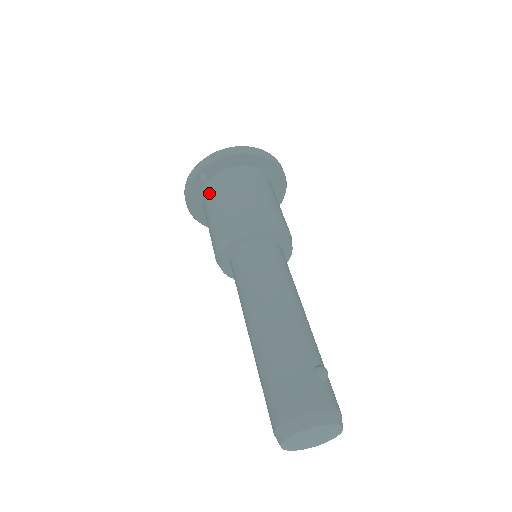
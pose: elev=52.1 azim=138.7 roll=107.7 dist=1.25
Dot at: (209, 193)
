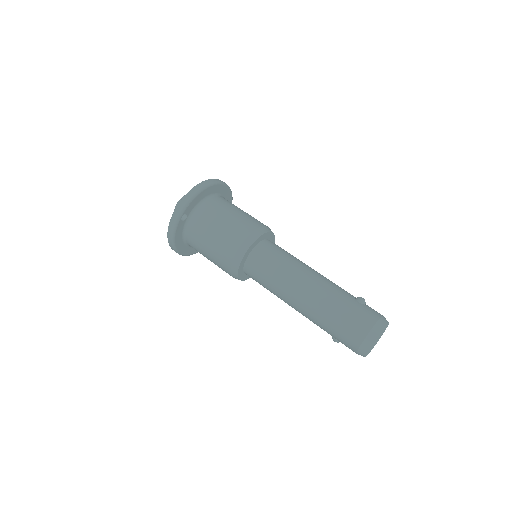
Dot at: (195, 227)
